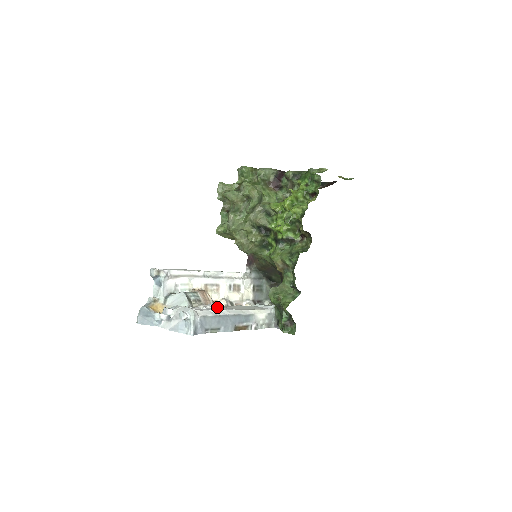
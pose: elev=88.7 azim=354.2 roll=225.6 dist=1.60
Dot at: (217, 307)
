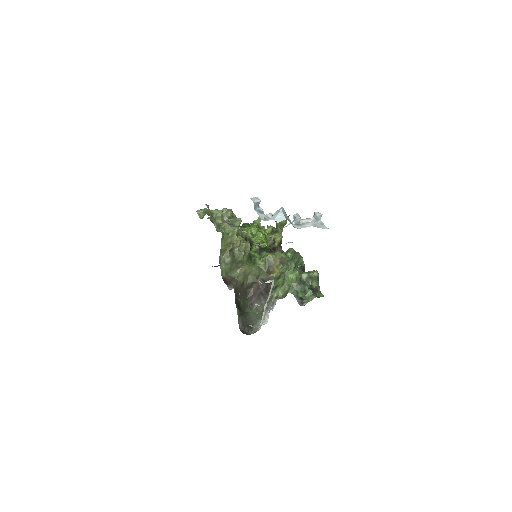
Dot at: occluded
